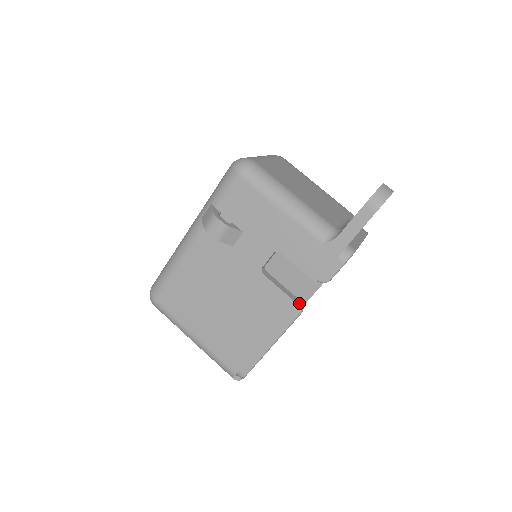
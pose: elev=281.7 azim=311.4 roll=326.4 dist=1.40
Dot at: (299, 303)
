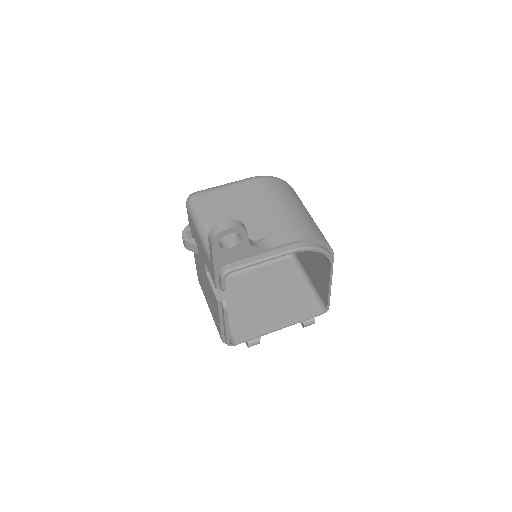
Dot at: (222, 301)
